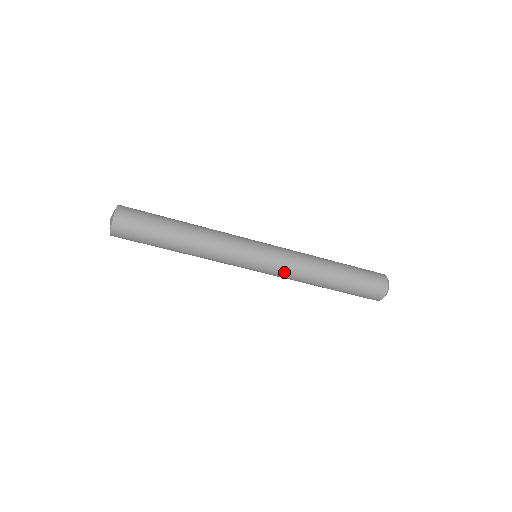
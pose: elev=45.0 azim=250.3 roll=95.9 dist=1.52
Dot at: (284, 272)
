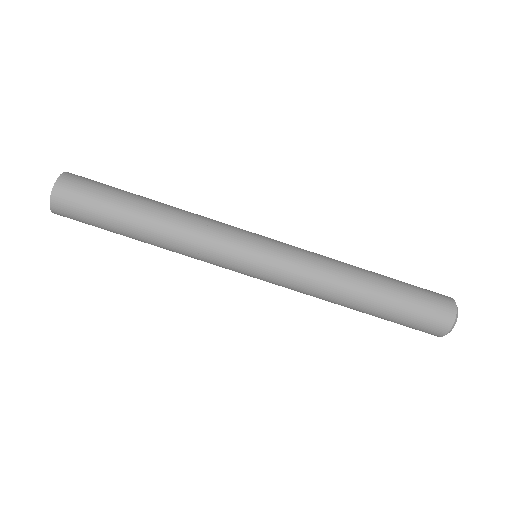
Dot at: (302, 255)
